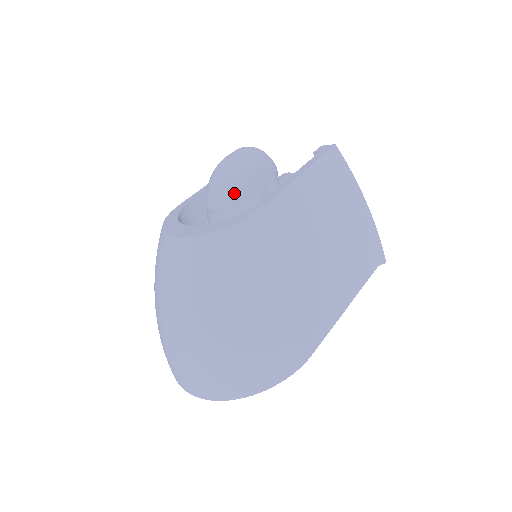
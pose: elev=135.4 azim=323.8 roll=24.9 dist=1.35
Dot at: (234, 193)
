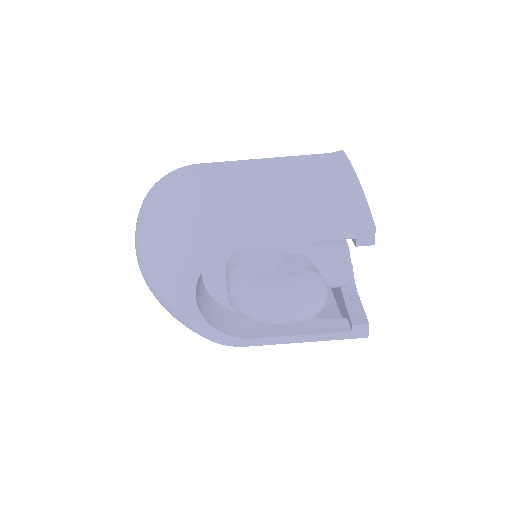
Dot at: occluded
